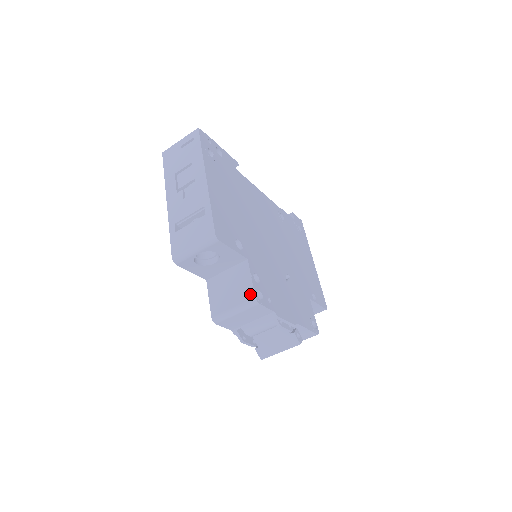
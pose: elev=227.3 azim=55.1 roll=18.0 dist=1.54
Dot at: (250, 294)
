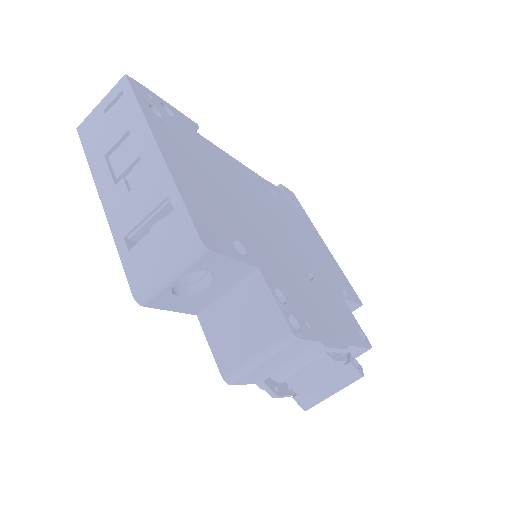
Dot at: (279, 326)
